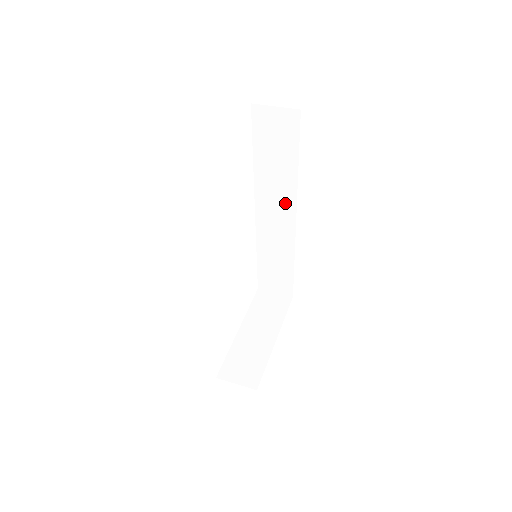
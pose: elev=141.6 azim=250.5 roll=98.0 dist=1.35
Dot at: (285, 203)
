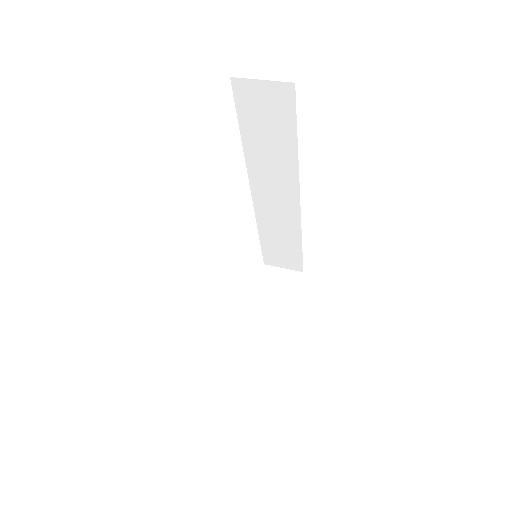
Dot at: (285, 185)
